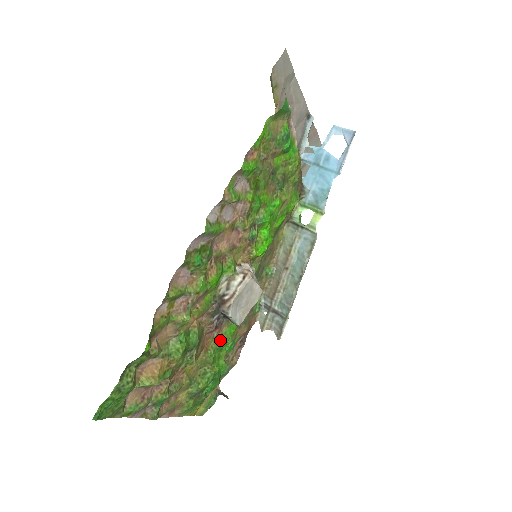
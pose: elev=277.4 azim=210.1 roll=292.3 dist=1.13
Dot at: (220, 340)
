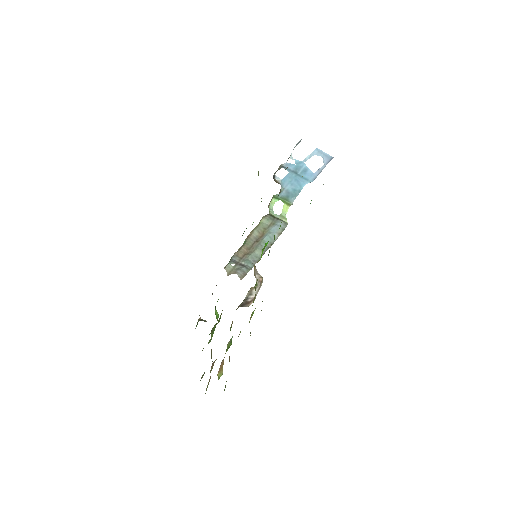
Dot at: occluded
